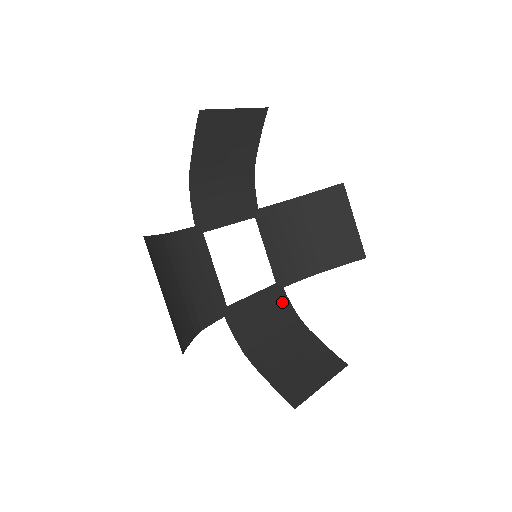
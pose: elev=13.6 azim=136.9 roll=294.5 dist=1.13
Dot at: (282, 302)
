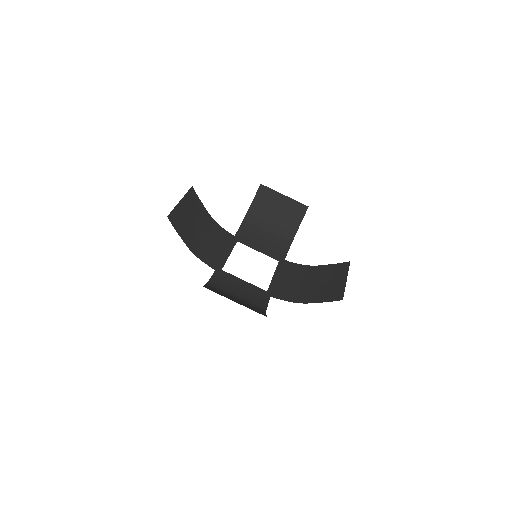
Dot at: (262, 298)
